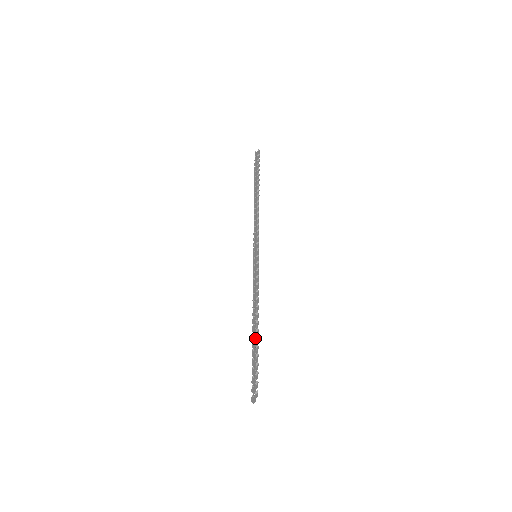
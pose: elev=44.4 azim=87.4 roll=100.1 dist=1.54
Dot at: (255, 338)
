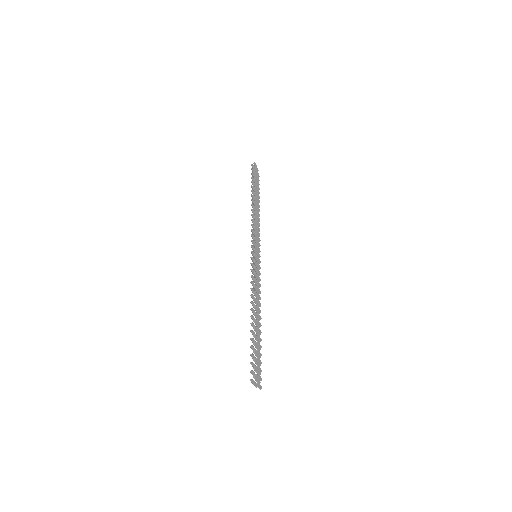
Dot at: (258, 329)
